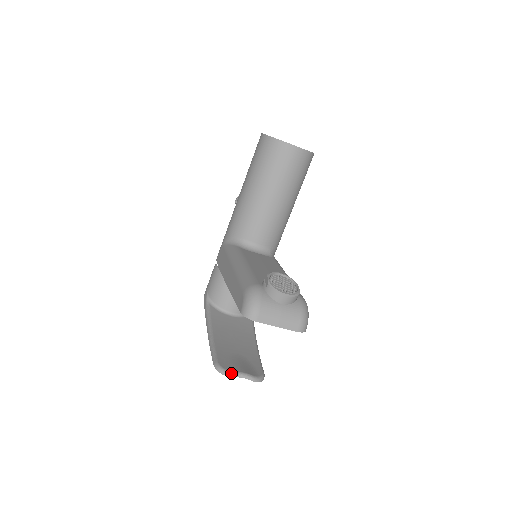
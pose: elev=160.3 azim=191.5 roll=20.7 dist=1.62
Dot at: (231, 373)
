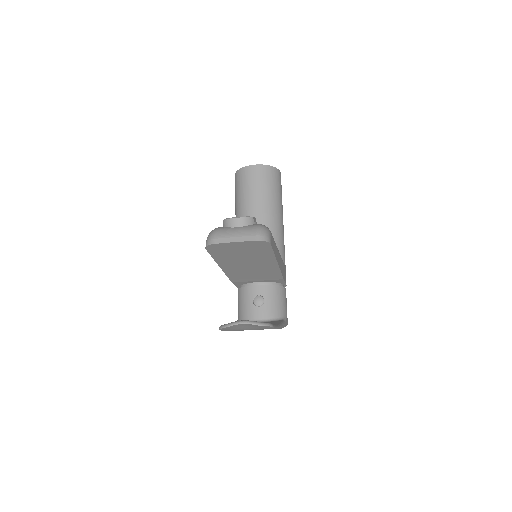
Dot at: (230, 323)
